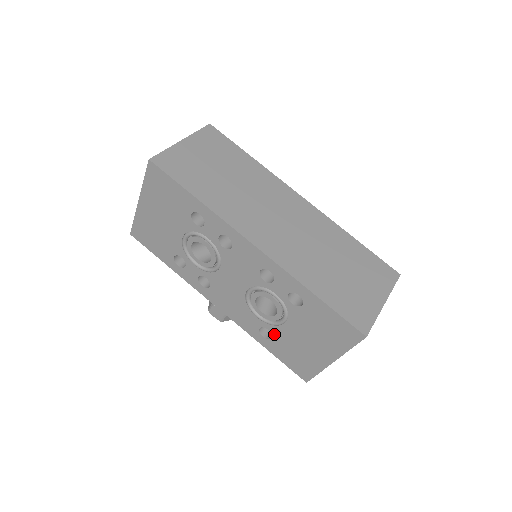
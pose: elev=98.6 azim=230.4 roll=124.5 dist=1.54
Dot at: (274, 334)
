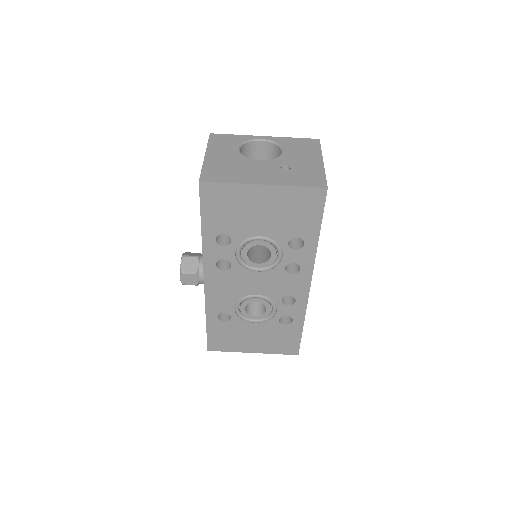
Dot at: (232, 321)
